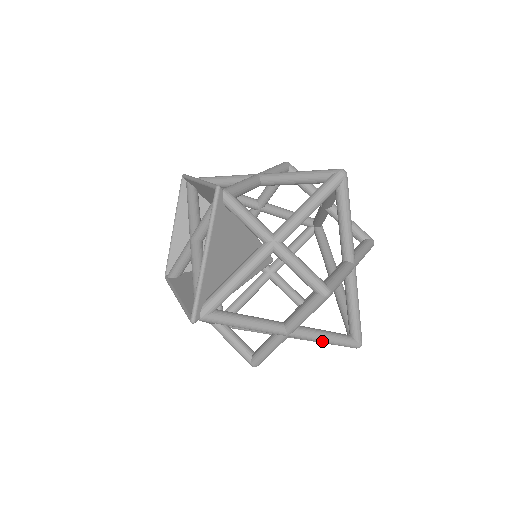
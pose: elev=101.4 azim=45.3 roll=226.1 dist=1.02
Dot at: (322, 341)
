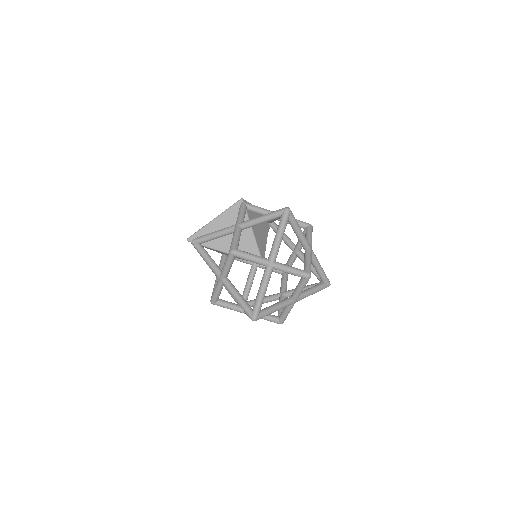
Dot at: (234, 297)
